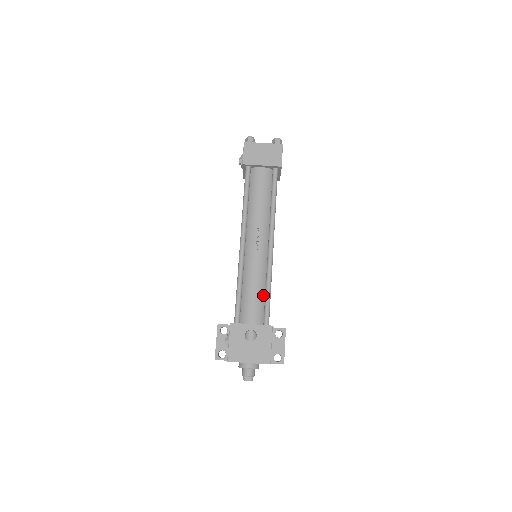
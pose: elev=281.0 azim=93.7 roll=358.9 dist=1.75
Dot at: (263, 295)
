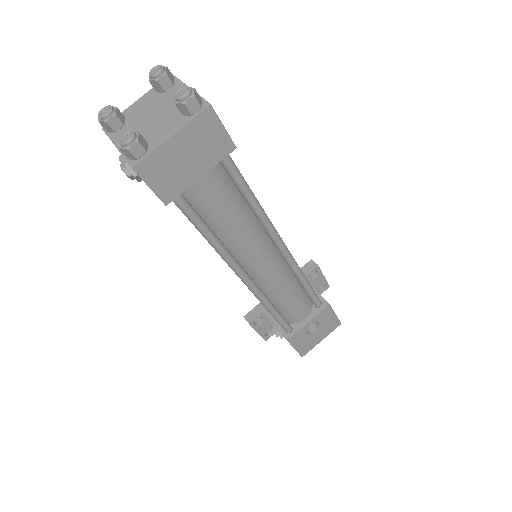
Dot at: (300, 289)
